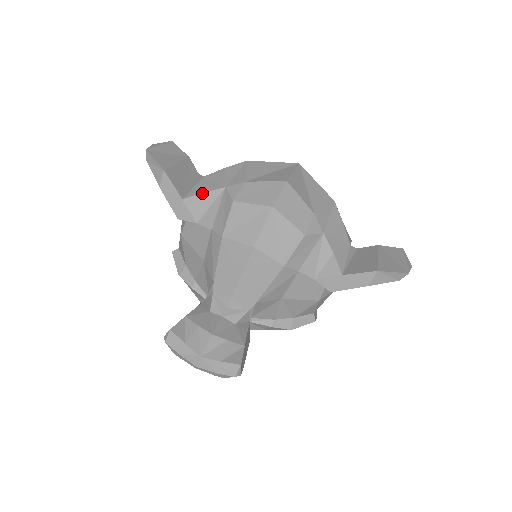
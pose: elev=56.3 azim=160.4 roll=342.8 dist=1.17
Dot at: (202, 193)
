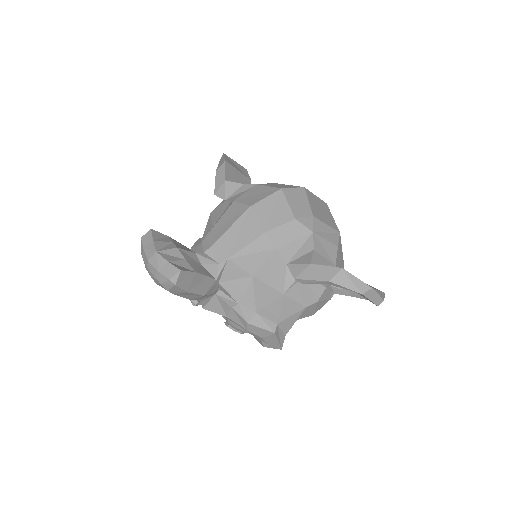
Dot at: (241, 184)
